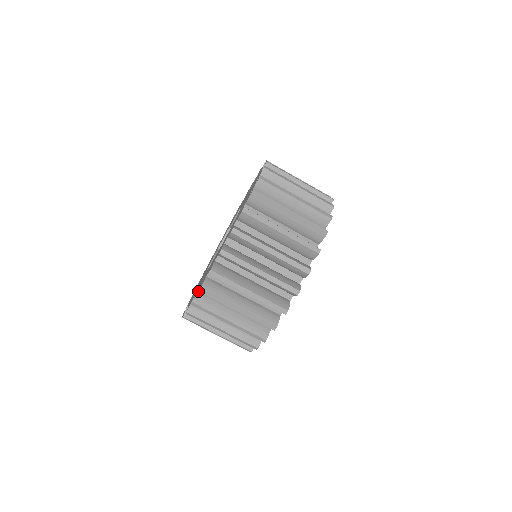
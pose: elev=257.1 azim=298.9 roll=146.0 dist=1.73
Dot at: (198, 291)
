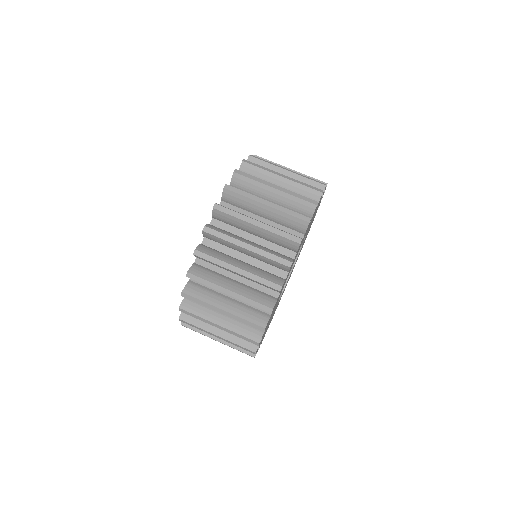
Dot at: occluded
